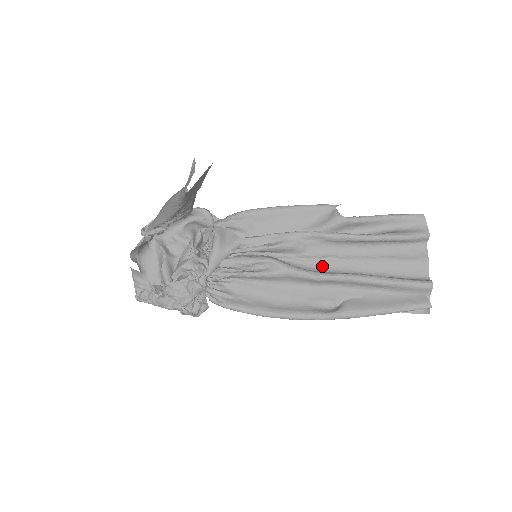
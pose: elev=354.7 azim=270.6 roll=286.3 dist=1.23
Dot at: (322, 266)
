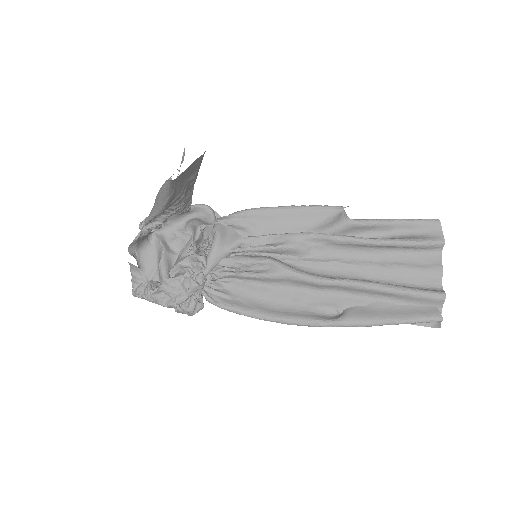
Dot at: (326, 270)
